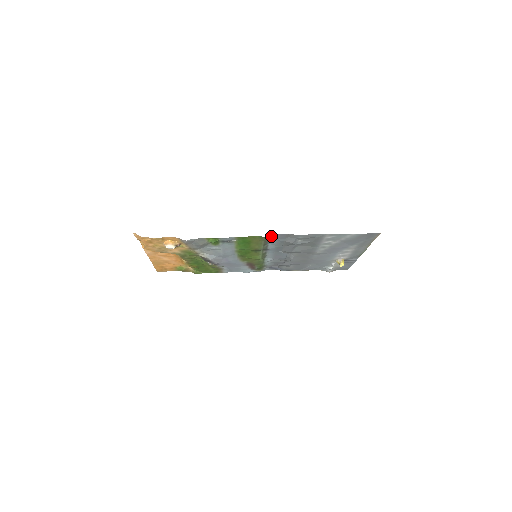
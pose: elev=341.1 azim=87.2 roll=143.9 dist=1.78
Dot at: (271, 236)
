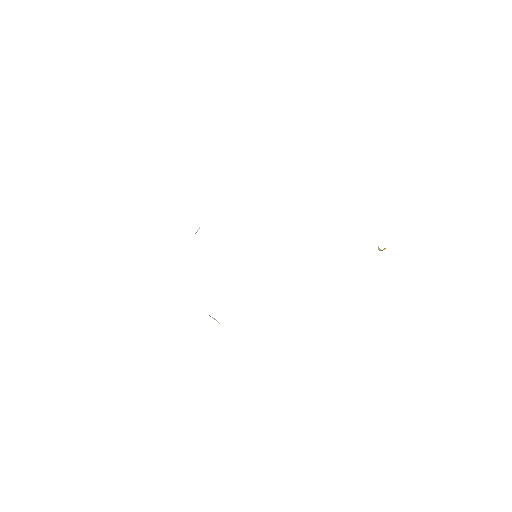
Dot at: occluded
